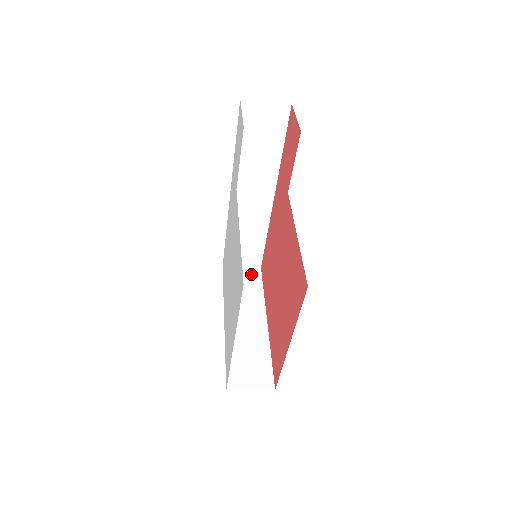
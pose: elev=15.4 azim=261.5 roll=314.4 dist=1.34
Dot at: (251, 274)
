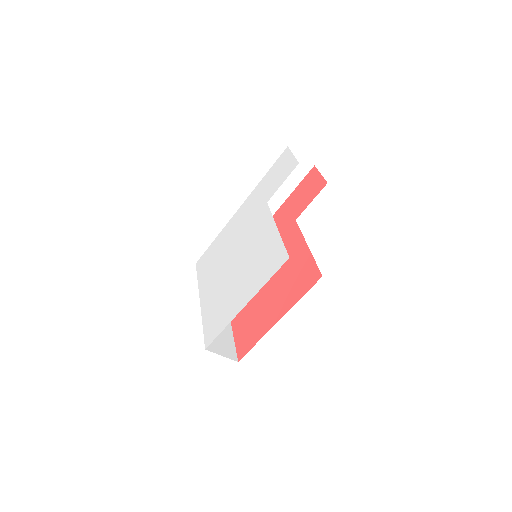
Dot at: occluded
